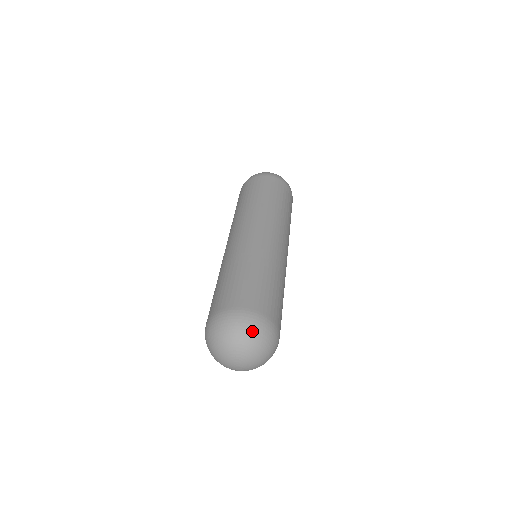
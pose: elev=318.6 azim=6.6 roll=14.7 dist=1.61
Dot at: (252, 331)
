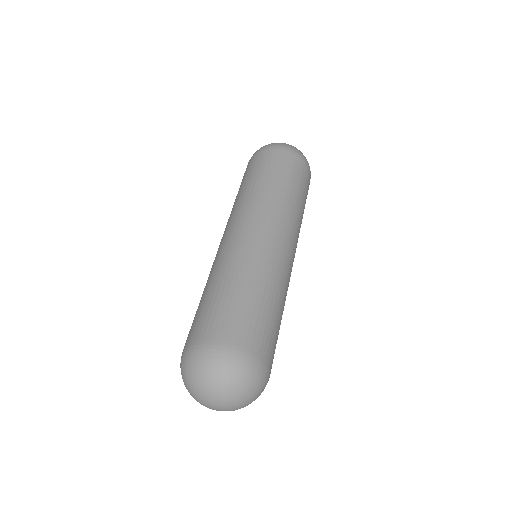
Dot at: (233, 375)
